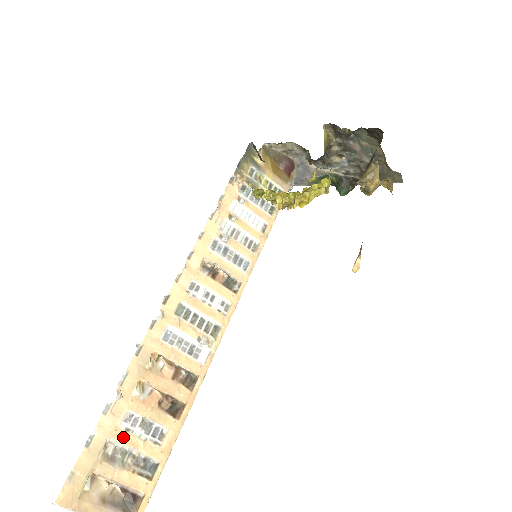
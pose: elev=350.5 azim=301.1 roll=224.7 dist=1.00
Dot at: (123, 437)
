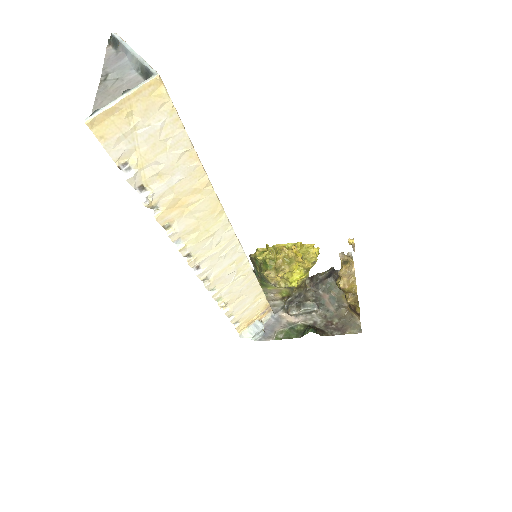
Dot at: occluded
